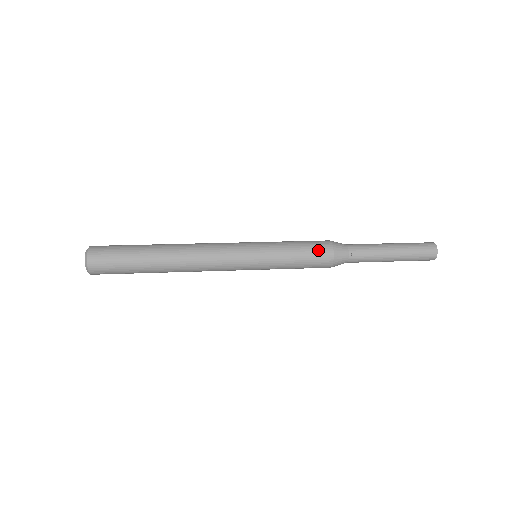
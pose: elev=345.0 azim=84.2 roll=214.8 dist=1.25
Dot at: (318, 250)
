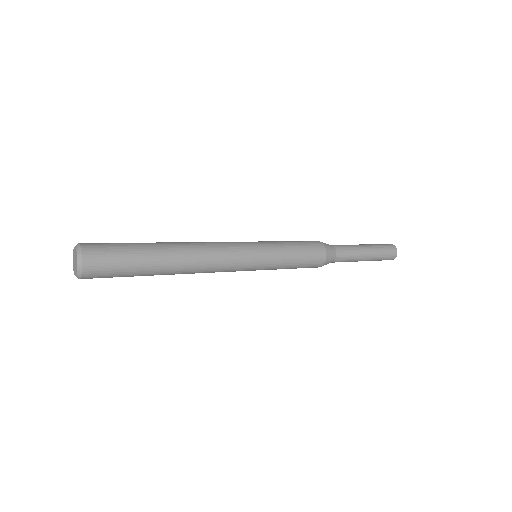
Dot at: (314, 259)
